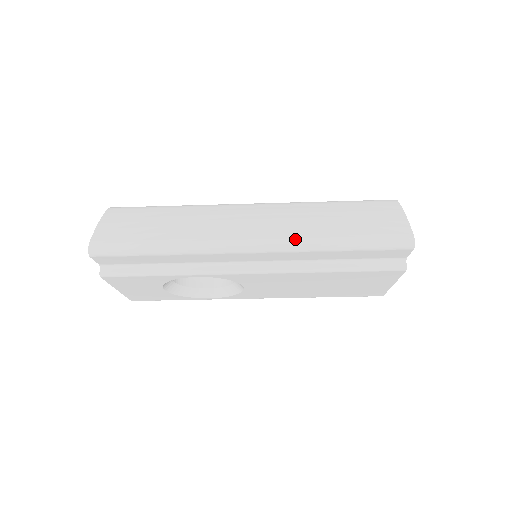
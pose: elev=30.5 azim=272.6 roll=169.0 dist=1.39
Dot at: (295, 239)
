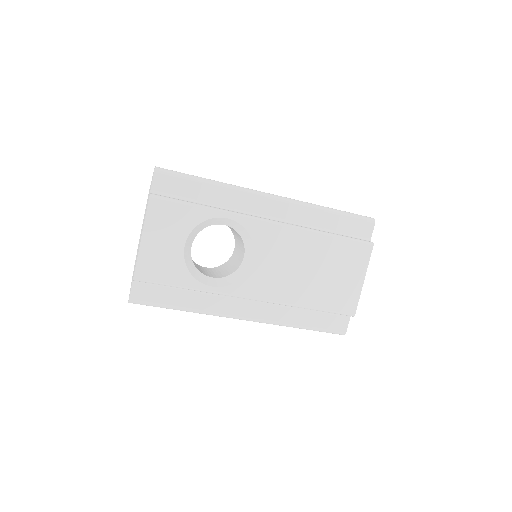
Dot at: (301, 201)
